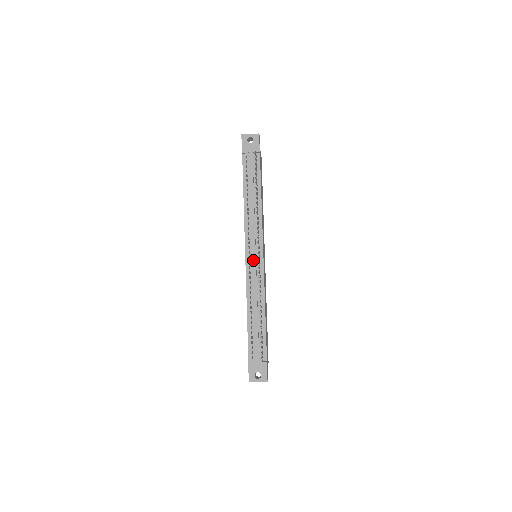
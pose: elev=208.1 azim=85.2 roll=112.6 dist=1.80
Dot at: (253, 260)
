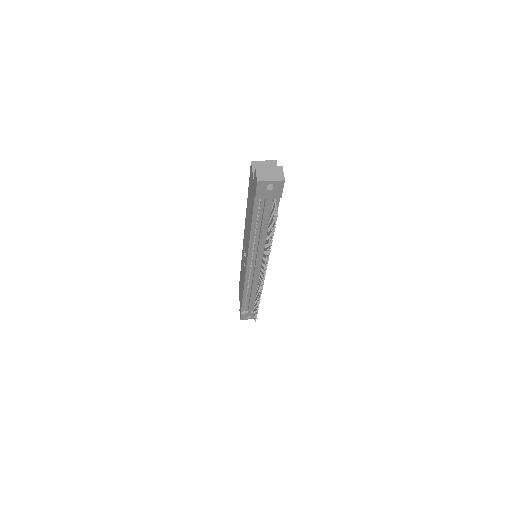
Dot at: (255, 272)
